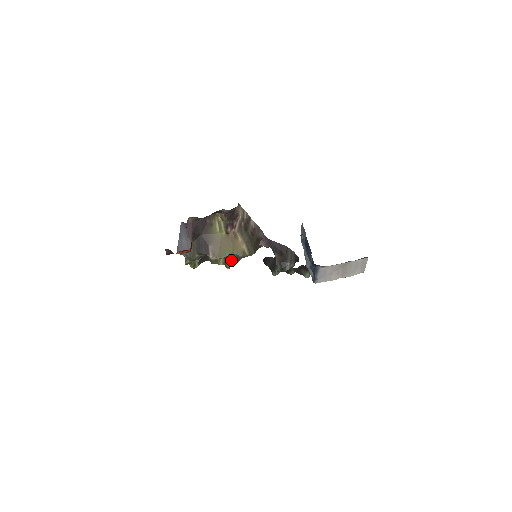
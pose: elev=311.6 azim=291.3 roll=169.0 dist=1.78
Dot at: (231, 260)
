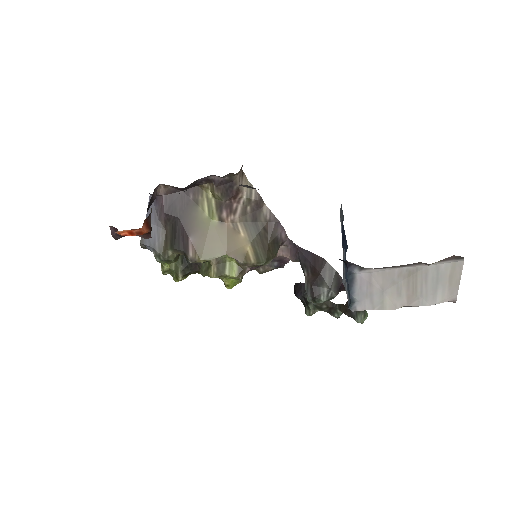
Dot at: (229, 271)
